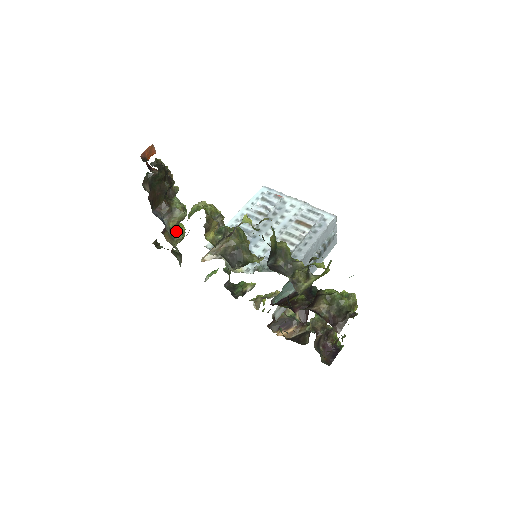
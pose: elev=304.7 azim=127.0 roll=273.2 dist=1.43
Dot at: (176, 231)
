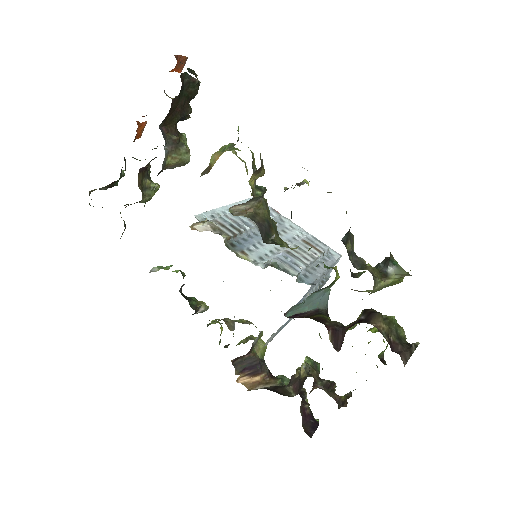
Dot at: (150, 183)
